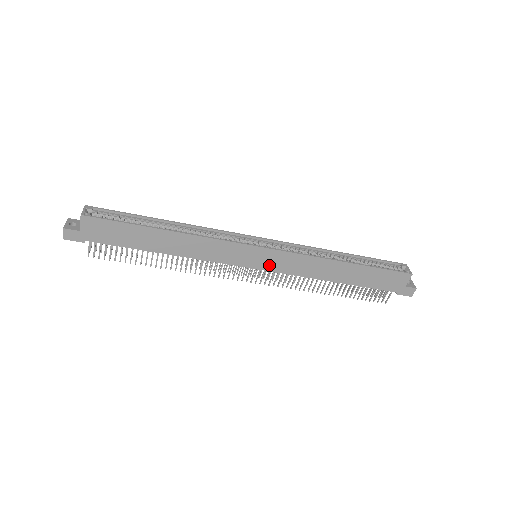
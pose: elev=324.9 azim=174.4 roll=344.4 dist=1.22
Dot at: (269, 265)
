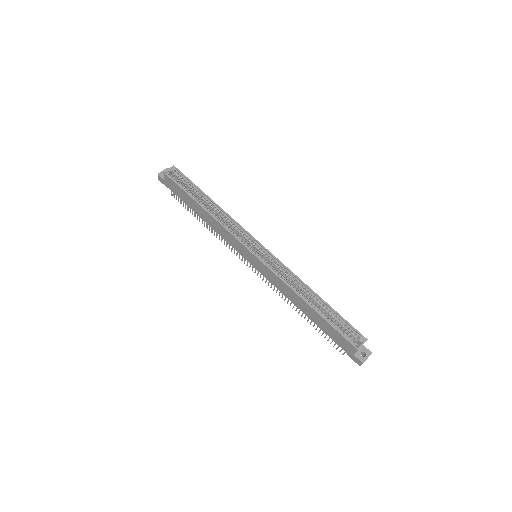
Dot at: (259, 268)
